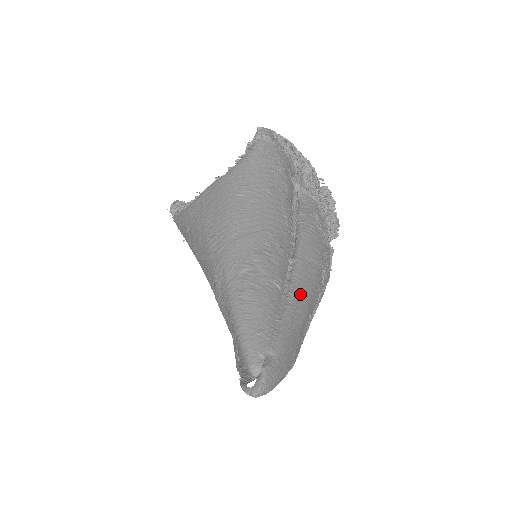
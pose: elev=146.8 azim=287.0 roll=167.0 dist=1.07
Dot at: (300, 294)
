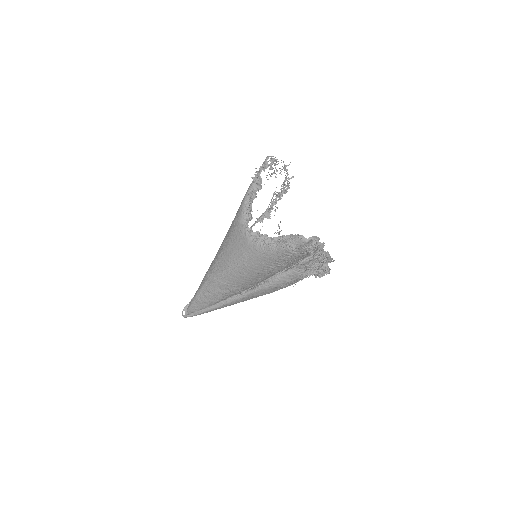
Dot at: (229, 305)
